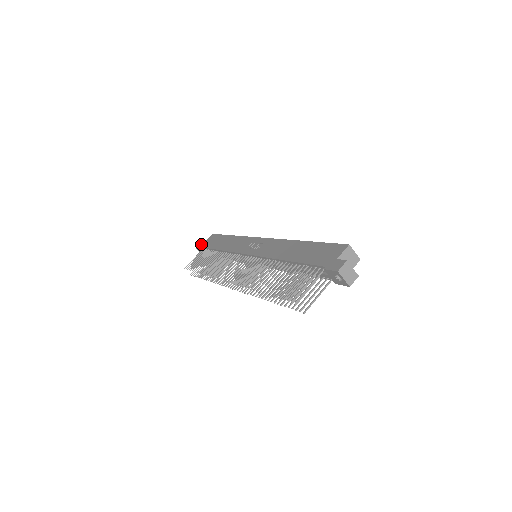
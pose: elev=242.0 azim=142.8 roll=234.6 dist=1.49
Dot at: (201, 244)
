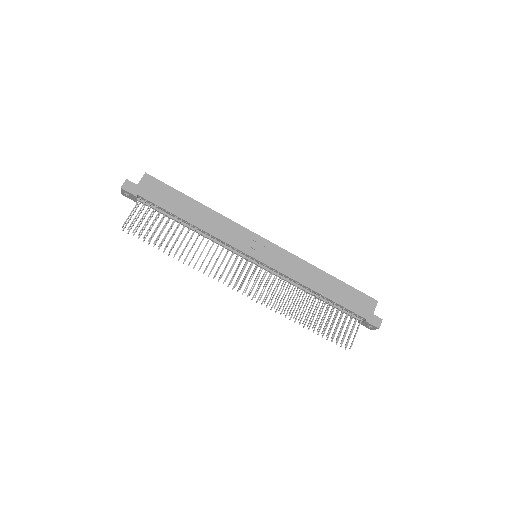
Dot at: (132, 187)
